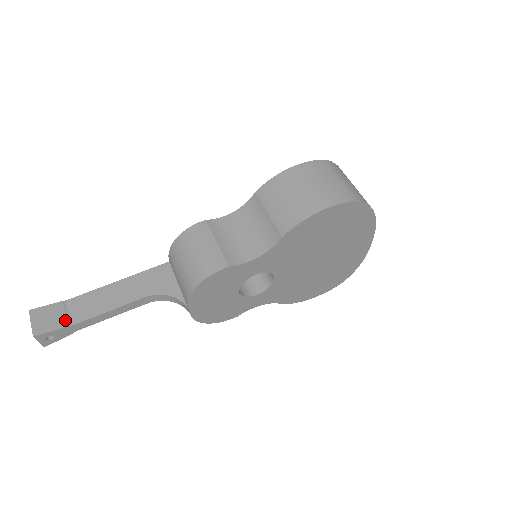
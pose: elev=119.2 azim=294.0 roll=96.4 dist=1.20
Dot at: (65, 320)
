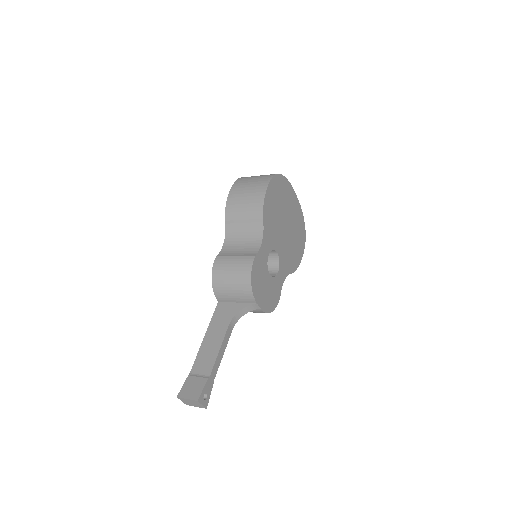
Dot at: (203, 378)
